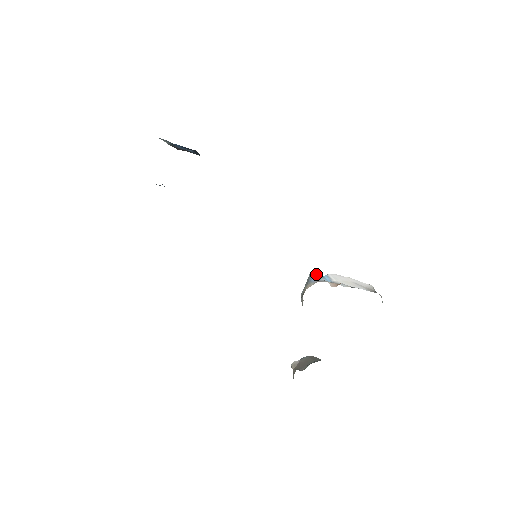
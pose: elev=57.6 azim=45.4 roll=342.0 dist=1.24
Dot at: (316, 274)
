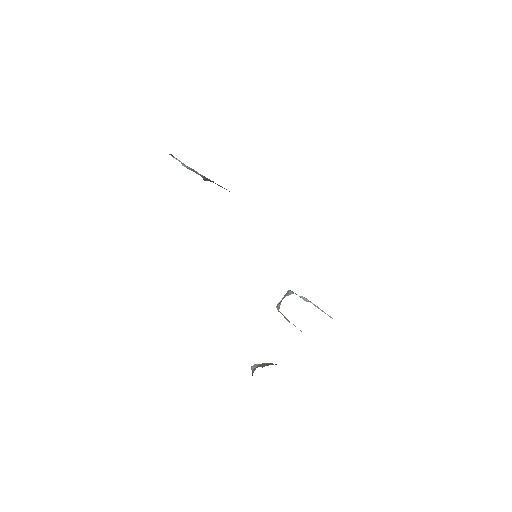
Dot at: occluded
